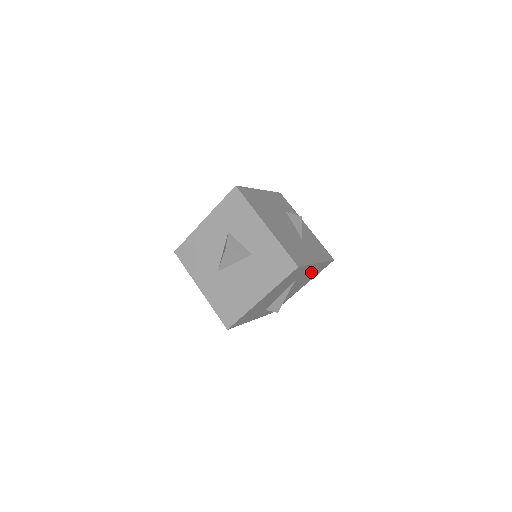
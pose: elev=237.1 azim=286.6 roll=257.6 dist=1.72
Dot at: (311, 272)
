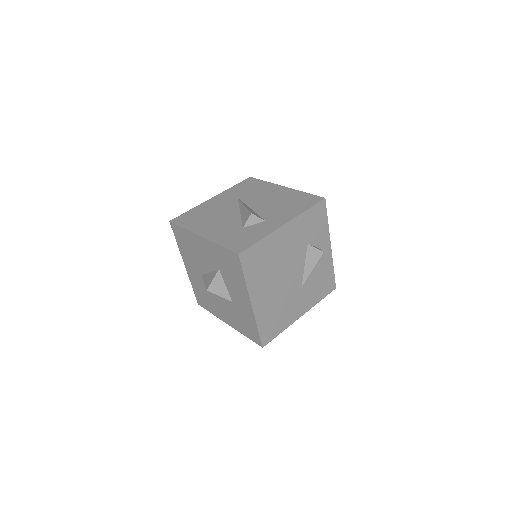
Dot at: occluded
